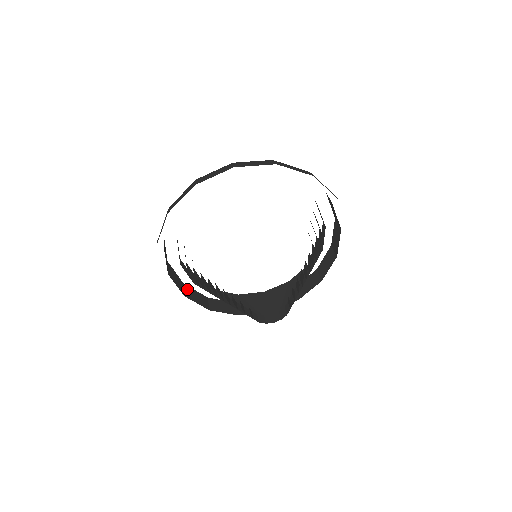
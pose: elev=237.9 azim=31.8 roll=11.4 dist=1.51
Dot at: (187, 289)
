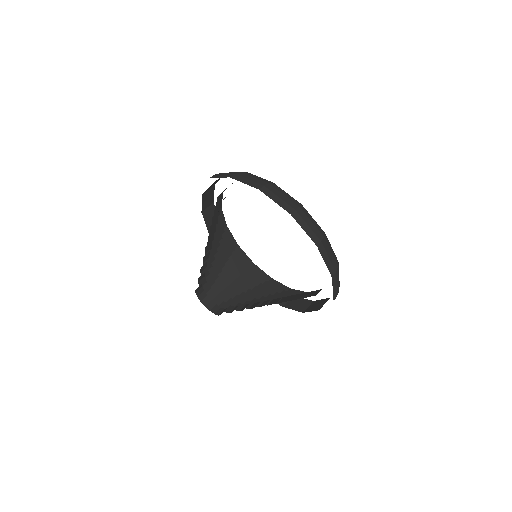
Dot at: occluded
